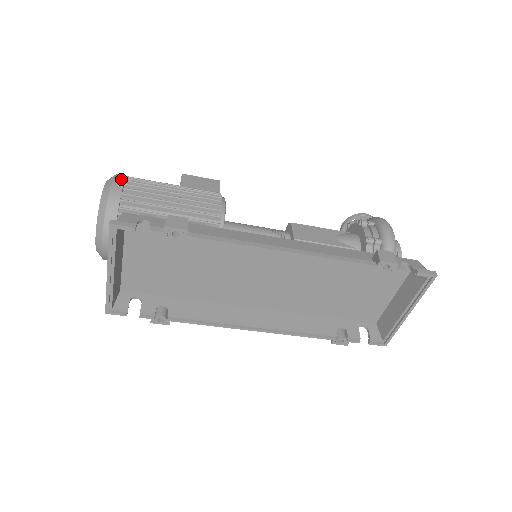
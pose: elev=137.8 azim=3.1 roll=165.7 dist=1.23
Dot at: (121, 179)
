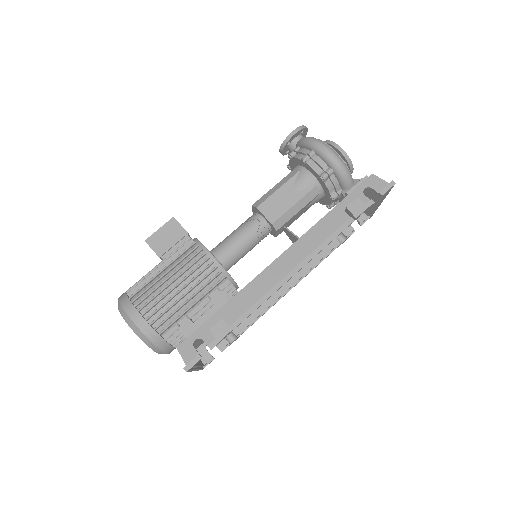
Dot at: (135, 313)
